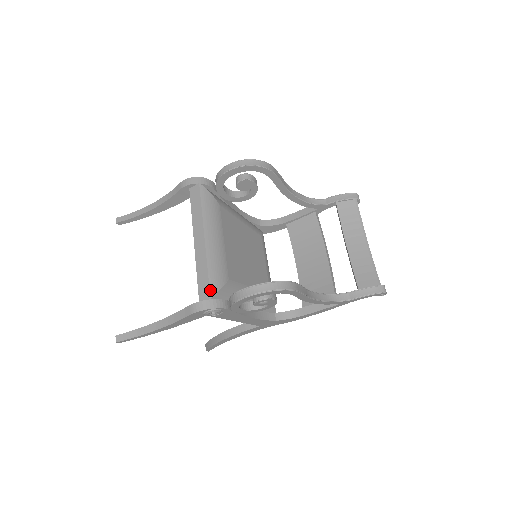
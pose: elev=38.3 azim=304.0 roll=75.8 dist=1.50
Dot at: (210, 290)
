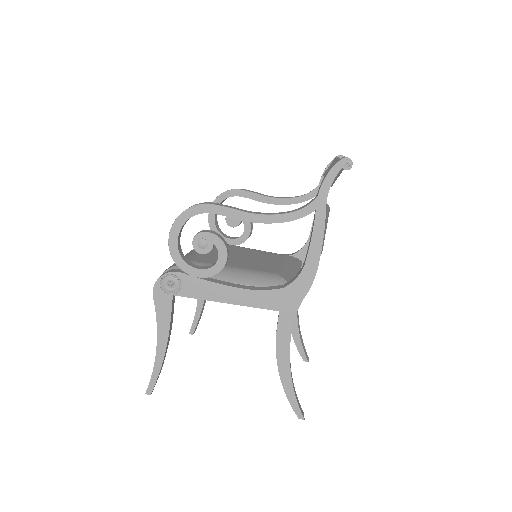
Dot at: occluded
